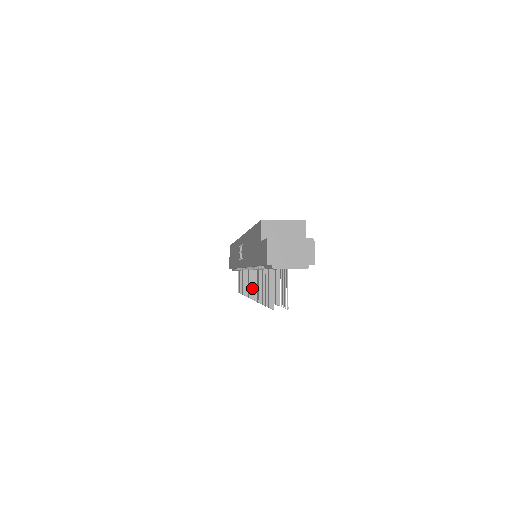
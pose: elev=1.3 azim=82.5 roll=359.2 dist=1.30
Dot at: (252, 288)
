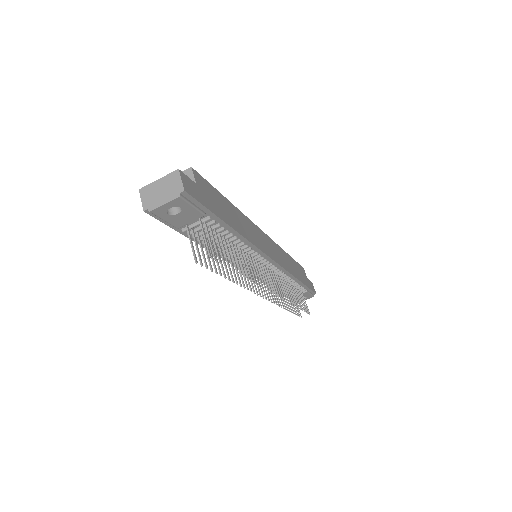
Dot at: occluded
